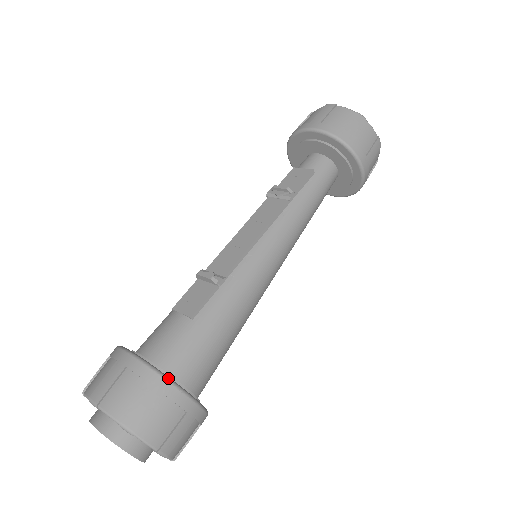
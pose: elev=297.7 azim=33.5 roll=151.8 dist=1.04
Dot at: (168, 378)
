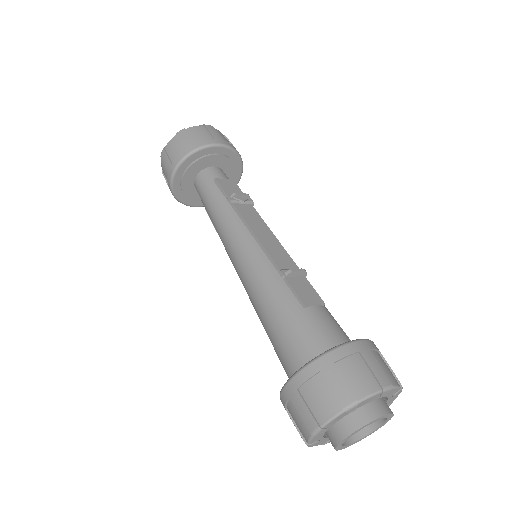
Dot at: occluded
